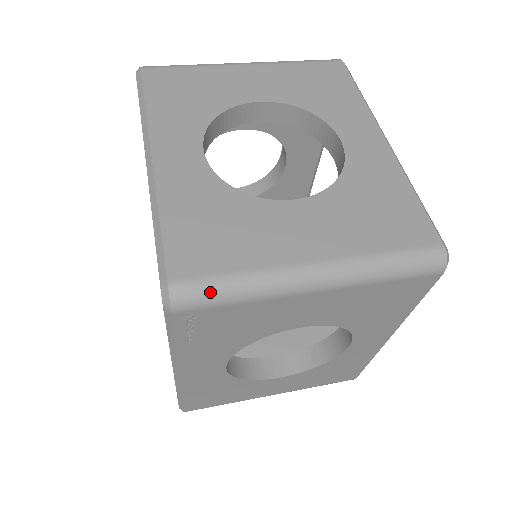
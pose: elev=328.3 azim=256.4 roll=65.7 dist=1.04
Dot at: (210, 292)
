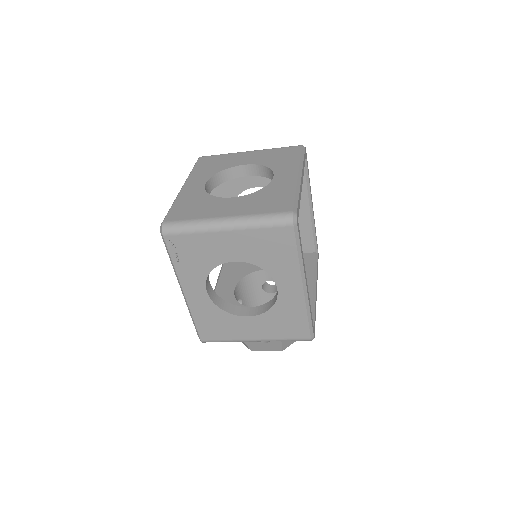
Dot at: (178, 226)
